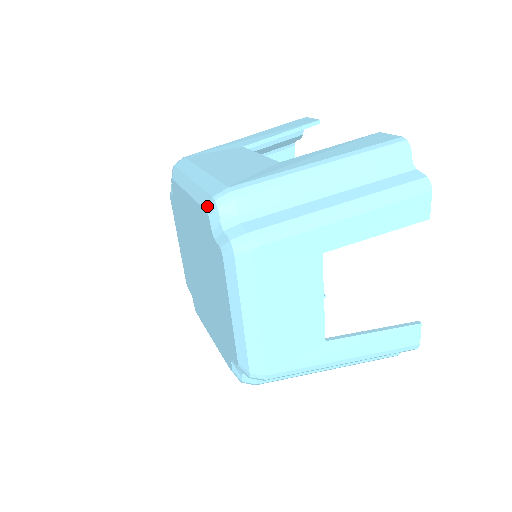
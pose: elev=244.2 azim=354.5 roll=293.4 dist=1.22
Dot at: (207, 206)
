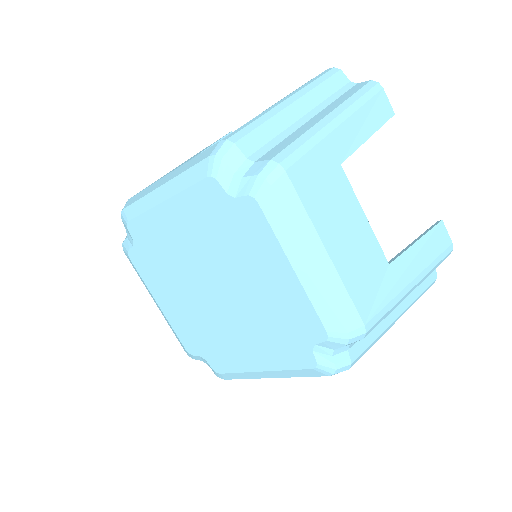
Dot at: (207, 171)
